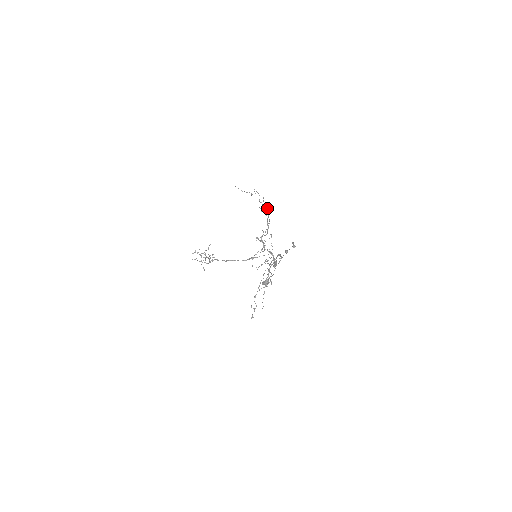
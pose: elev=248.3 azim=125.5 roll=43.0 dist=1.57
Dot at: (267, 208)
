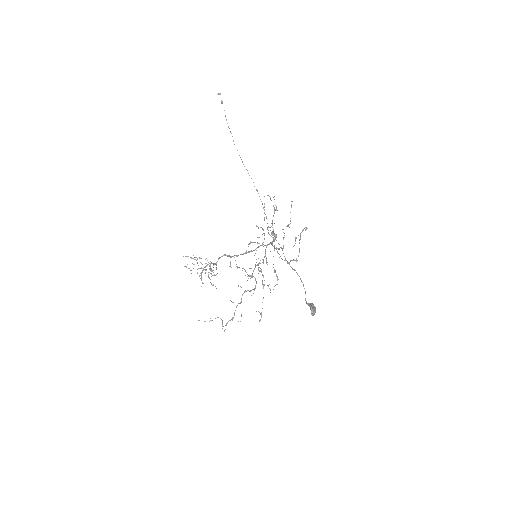
Dot at: (238, 285)
